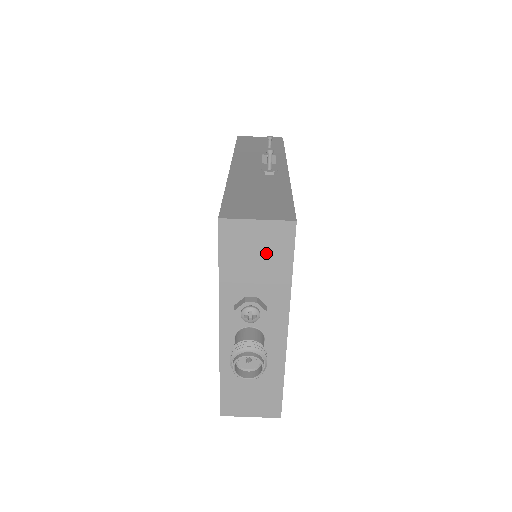
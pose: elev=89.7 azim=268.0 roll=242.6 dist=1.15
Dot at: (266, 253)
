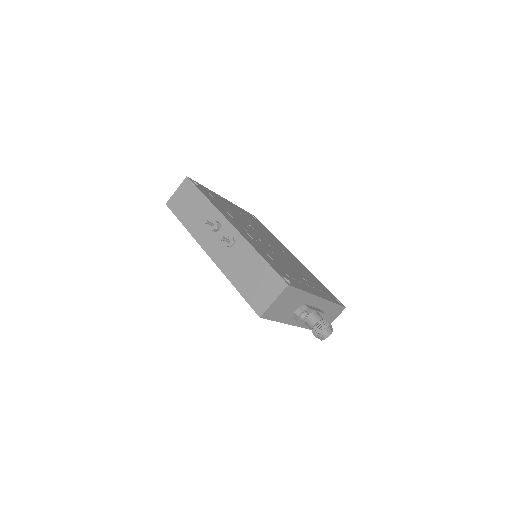
Dot at: (288, 300)
